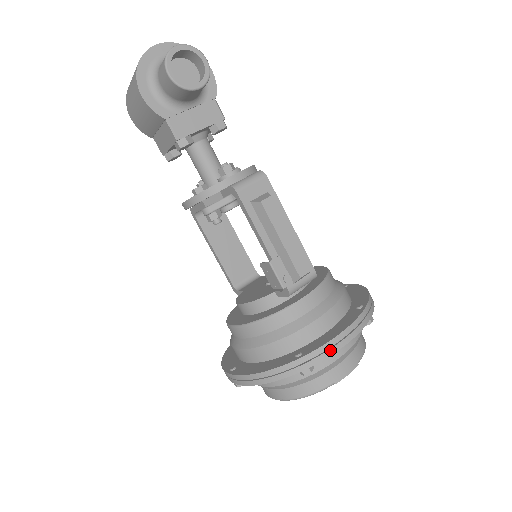
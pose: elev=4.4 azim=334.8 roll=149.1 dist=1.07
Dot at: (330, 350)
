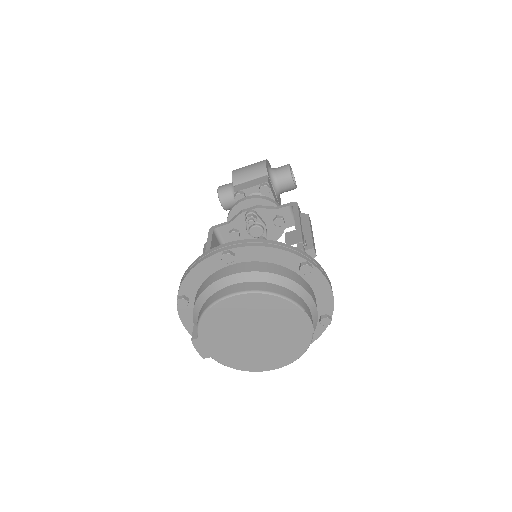
Dot at: (325, 275)
